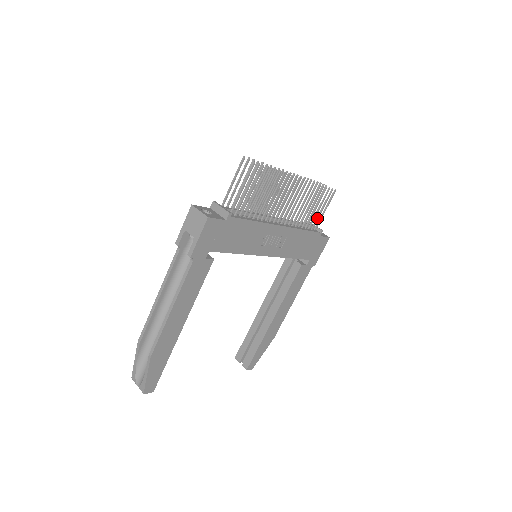
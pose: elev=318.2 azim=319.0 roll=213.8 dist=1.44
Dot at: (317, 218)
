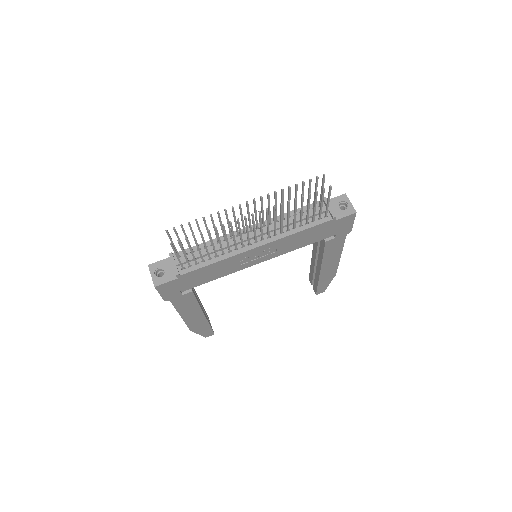
Dot at: (319, 211)
